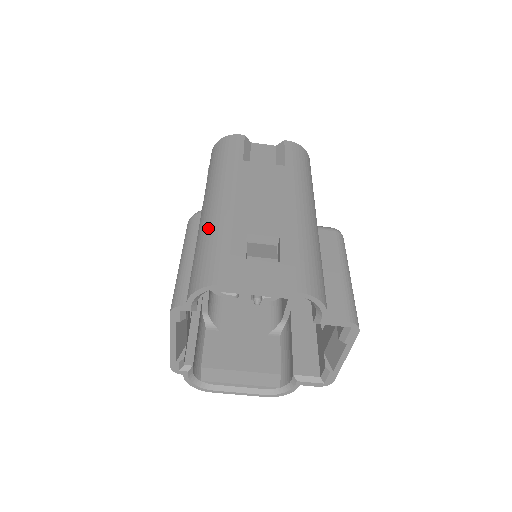
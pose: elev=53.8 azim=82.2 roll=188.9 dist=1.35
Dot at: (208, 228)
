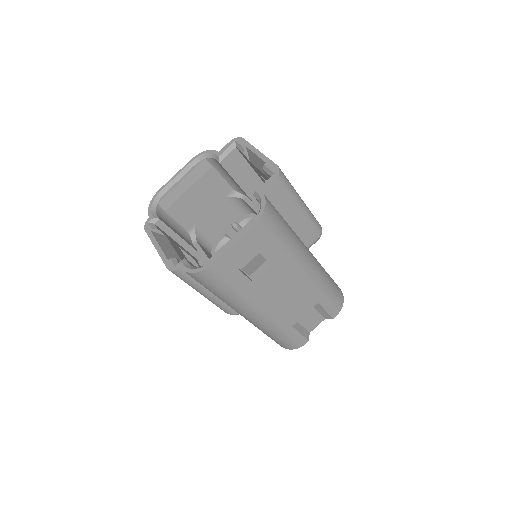
Dot at: occluded
